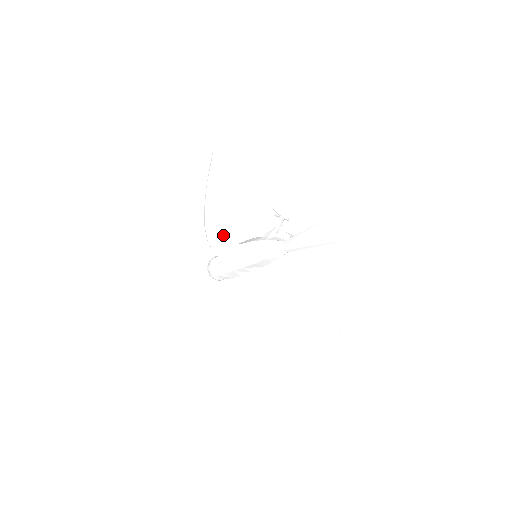
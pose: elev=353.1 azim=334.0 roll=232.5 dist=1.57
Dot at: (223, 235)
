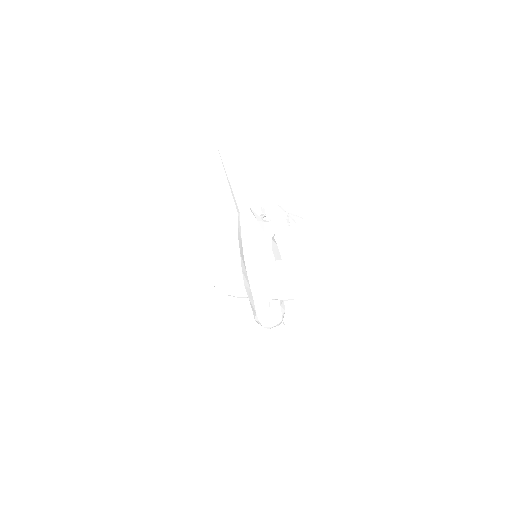
Dot at: (221, 272)
